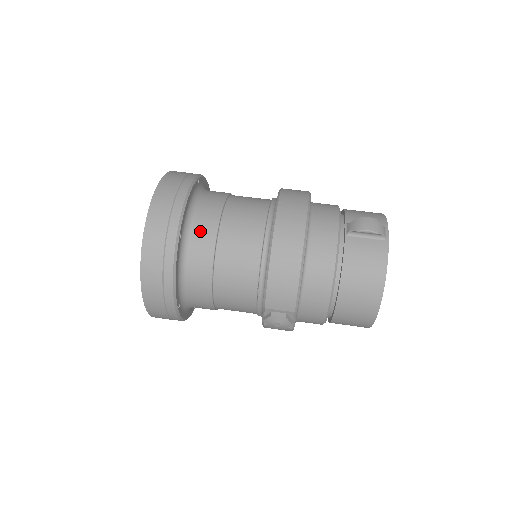
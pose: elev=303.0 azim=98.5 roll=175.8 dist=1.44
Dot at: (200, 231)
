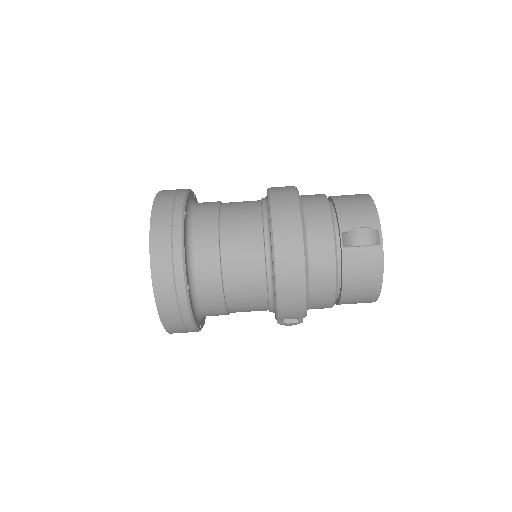
Dot at: (204, 273)
